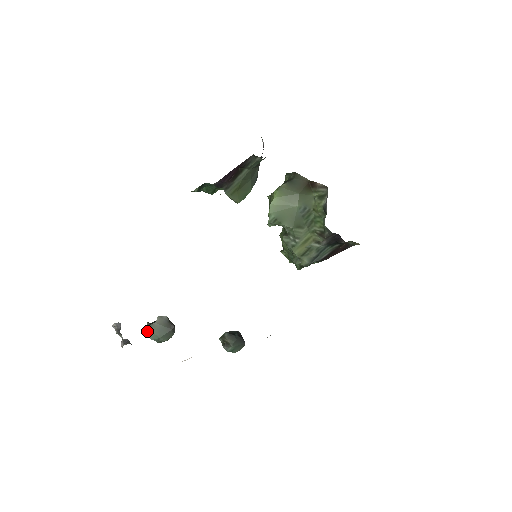
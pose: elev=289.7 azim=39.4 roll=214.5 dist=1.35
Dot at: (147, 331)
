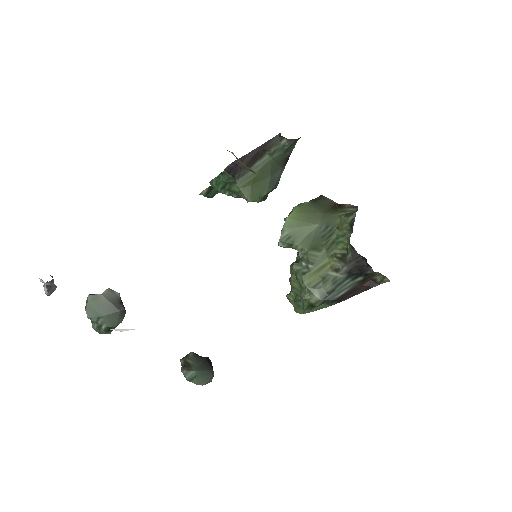
Dot at: (86, 304)
